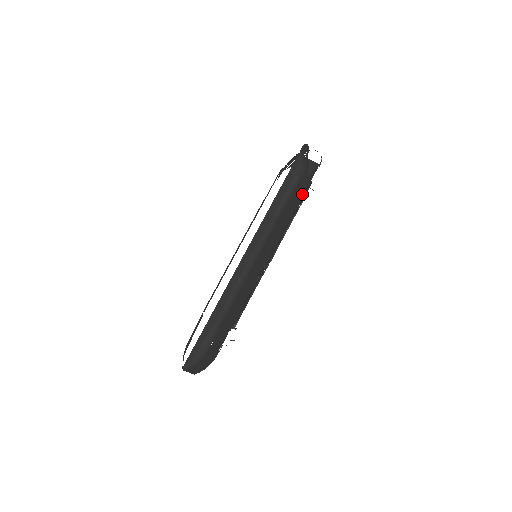
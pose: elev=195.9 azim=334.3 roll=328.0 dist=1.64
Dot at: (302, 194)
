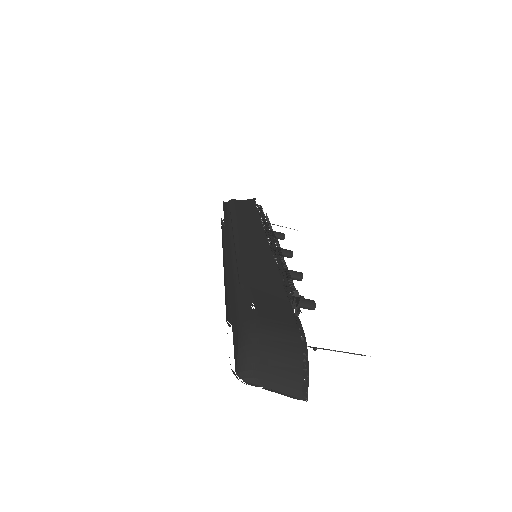
Dot at: (255, 210)
